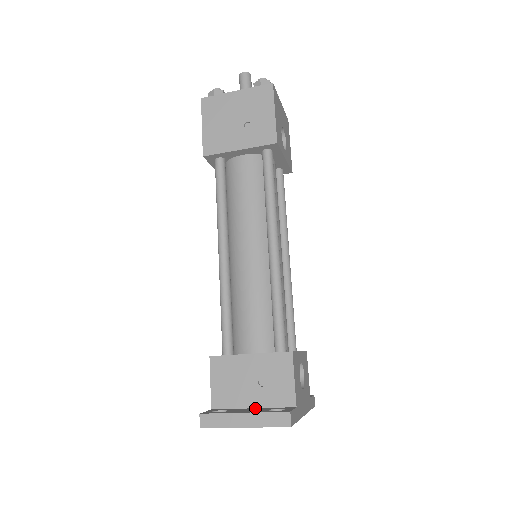
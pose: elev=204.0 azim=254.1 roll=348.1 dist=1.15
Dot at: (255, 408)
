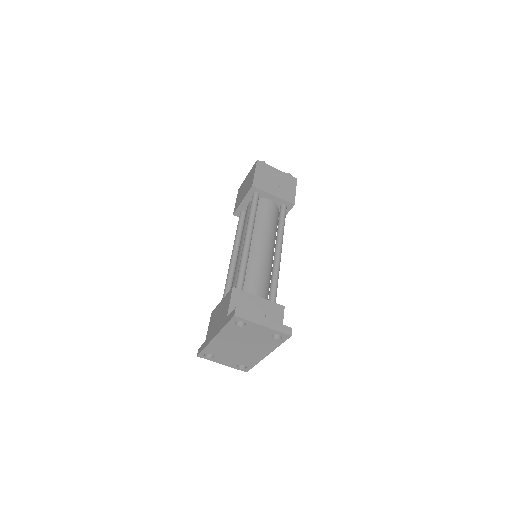
Dot at: occluded
